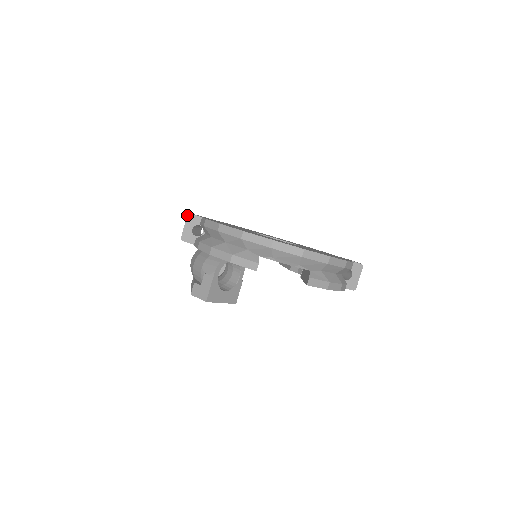
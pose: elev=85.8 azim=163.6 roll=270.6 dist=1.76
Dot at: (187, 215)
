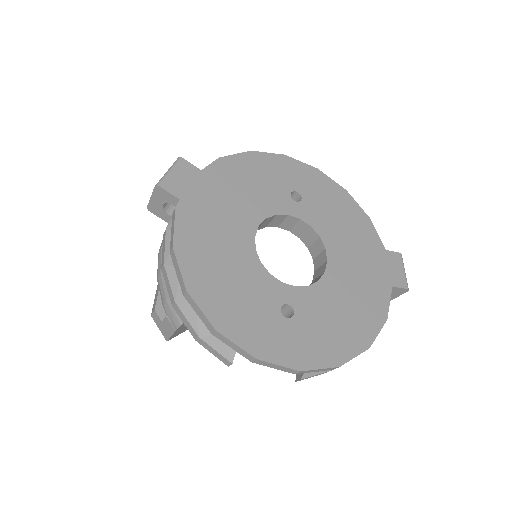
Dot at: occluded
